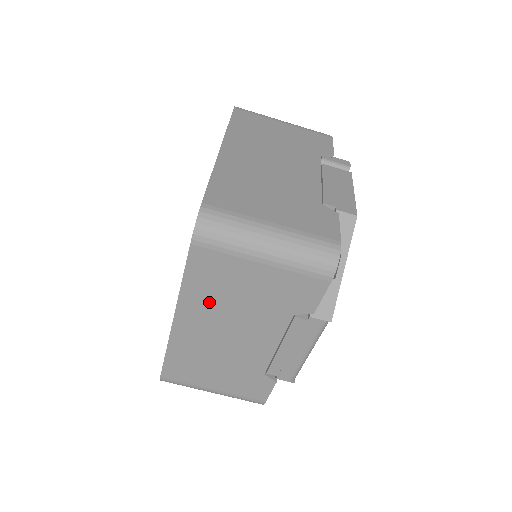
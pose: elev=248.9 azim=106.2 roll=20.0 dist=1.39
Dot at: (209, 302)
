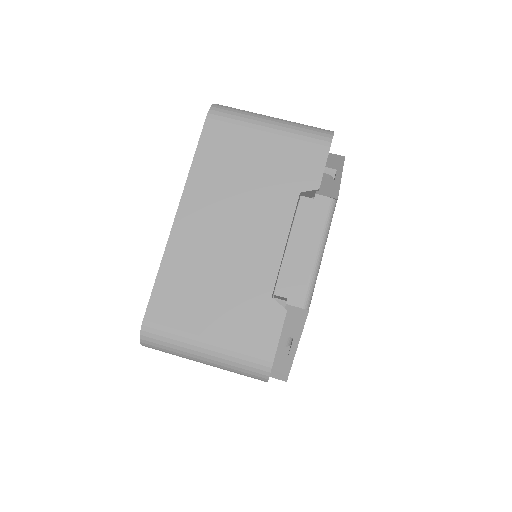
Dot at: (216, 185)
